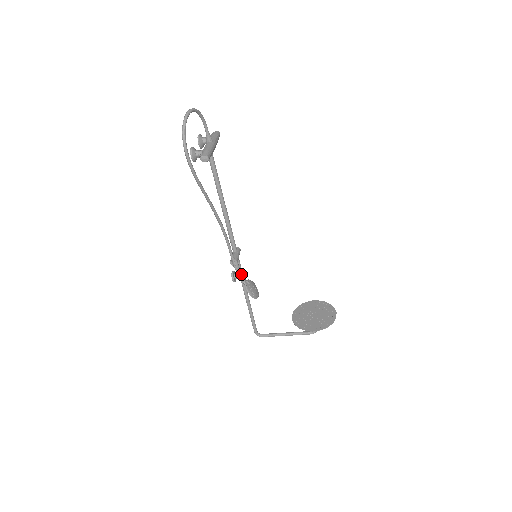
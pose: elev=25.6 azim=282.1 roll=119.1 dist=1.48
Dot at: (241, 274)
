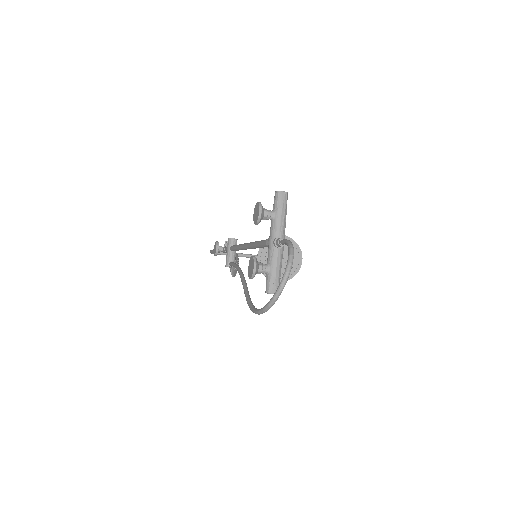
Dot at: occluded
